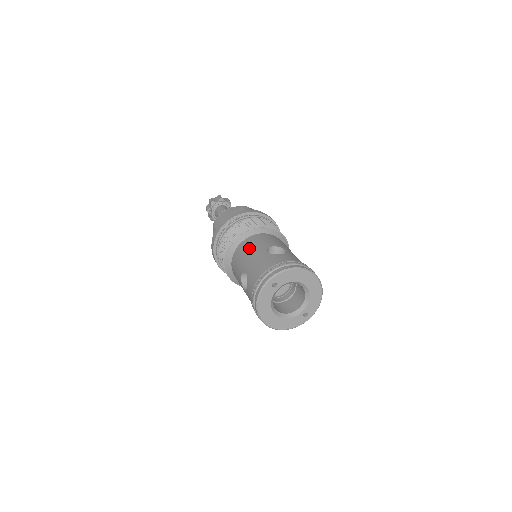
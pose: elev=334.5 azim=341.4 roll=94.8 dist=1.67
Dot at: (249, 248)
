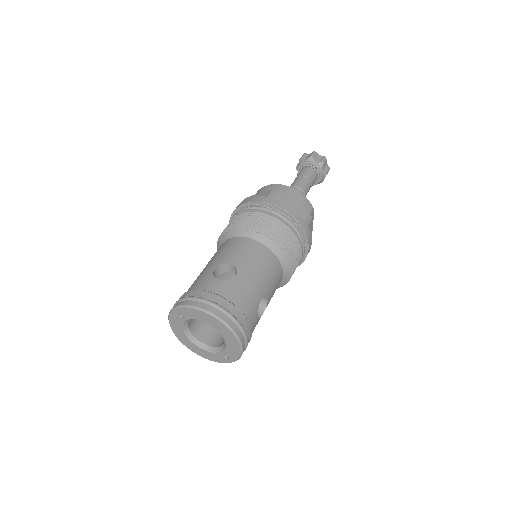
Dot at: (217, 253)
